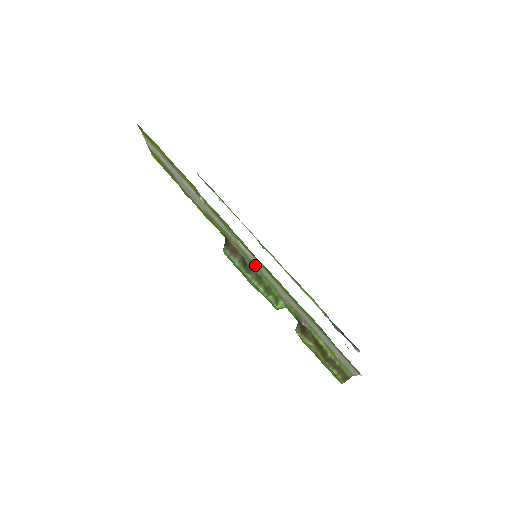
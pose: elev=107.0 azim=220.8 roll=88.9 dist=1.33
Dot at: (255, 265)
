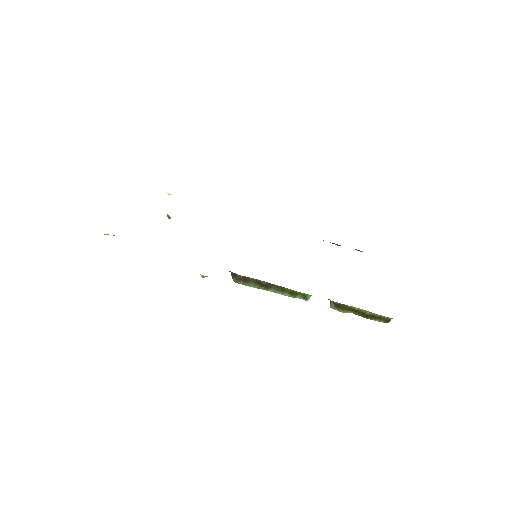
Dot at: occluded
